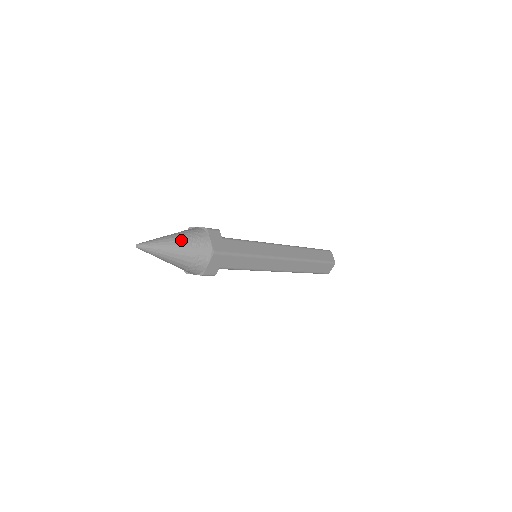
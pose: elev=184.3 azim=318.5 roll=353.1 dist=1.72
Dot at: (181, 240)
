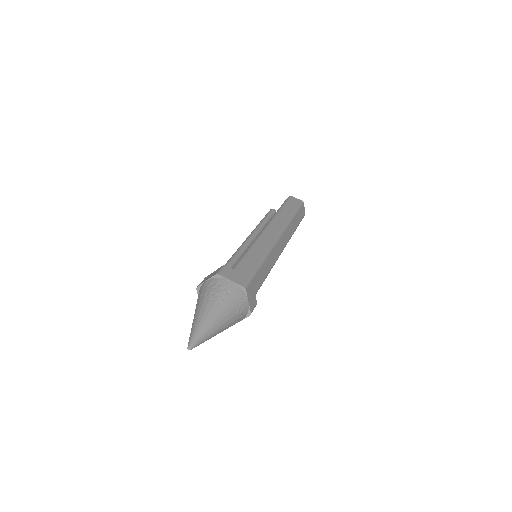
Dot at: (213, 305)
